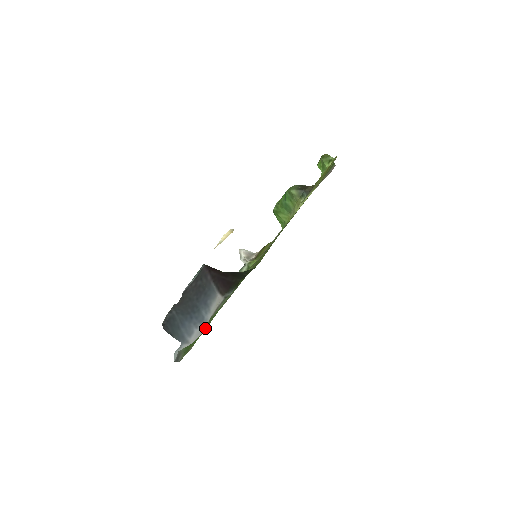
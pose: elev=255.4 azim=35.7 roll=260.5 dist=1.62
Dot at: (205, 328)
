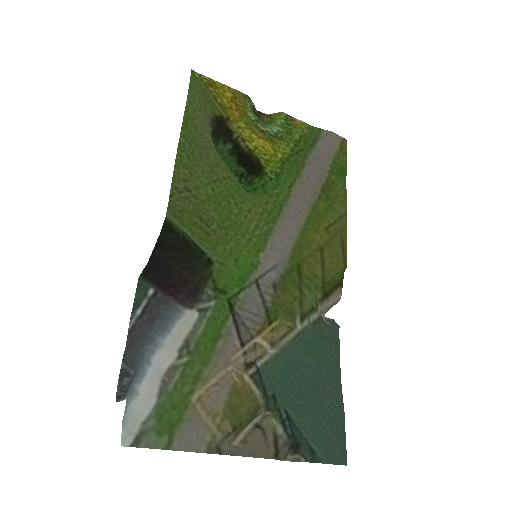
Dot at: (188, 375)
